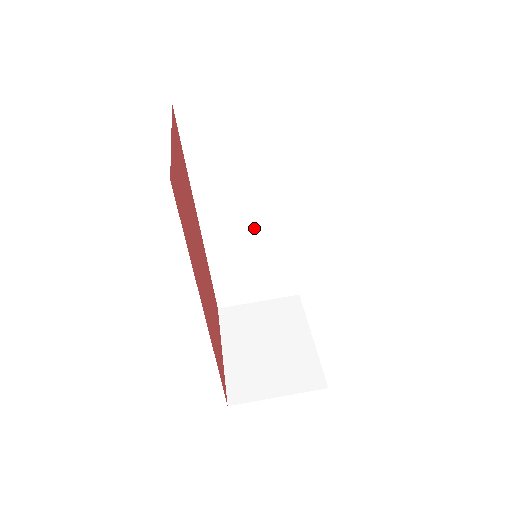
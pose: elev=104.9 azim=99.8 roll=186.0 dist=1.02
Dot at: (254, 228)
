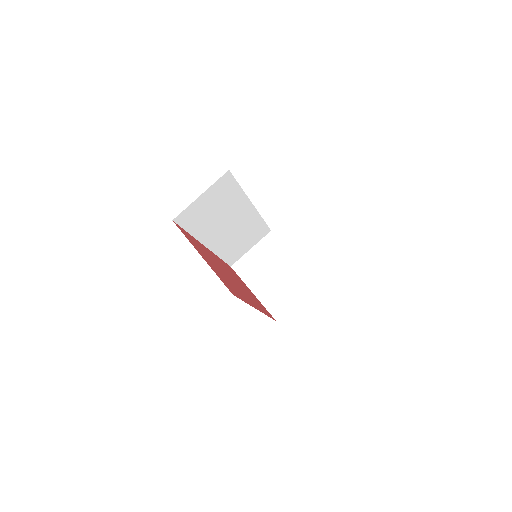
Dot at: (236, 227)
